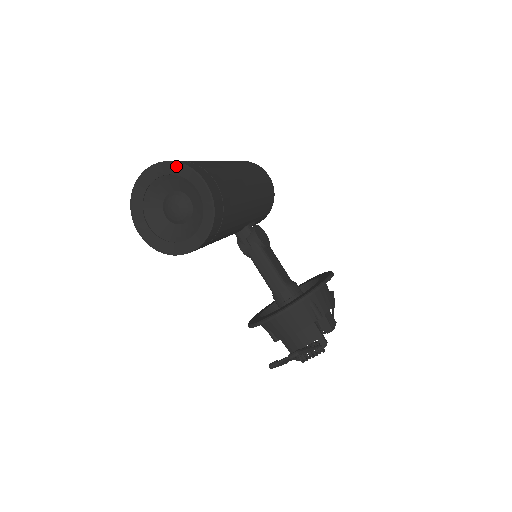
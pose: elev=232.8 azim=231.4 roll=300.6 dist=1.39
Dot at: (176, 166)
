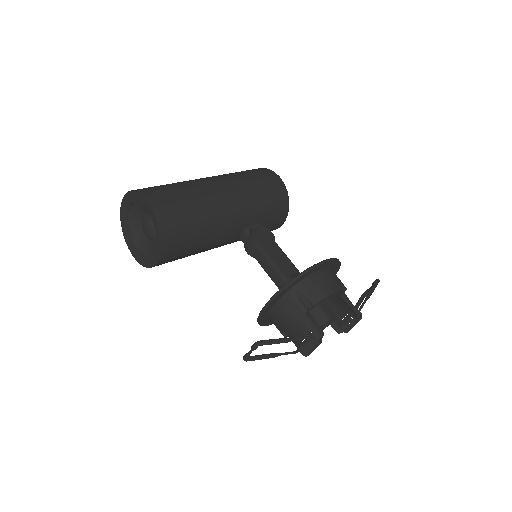
Dot at: (132, 194)
